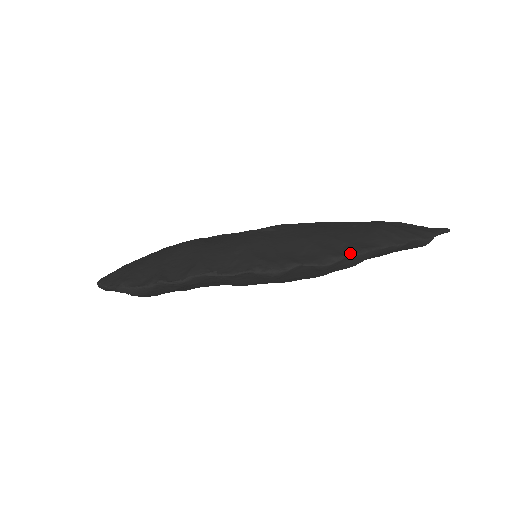
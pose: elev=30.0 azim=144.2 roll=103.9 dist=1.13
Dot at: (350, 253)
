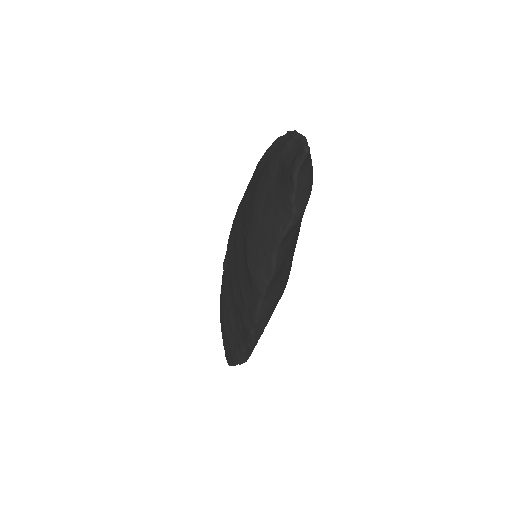
Dot at: (252, 323)
